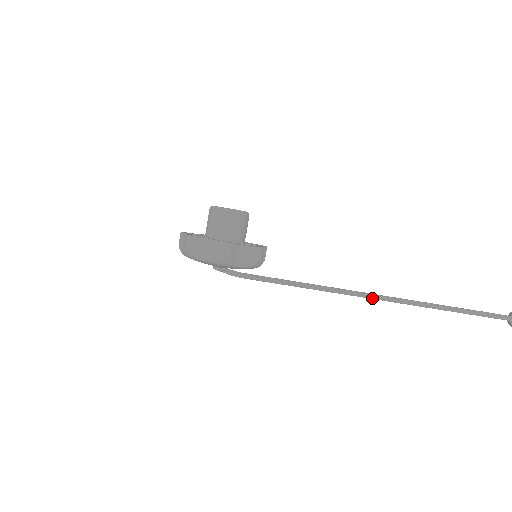
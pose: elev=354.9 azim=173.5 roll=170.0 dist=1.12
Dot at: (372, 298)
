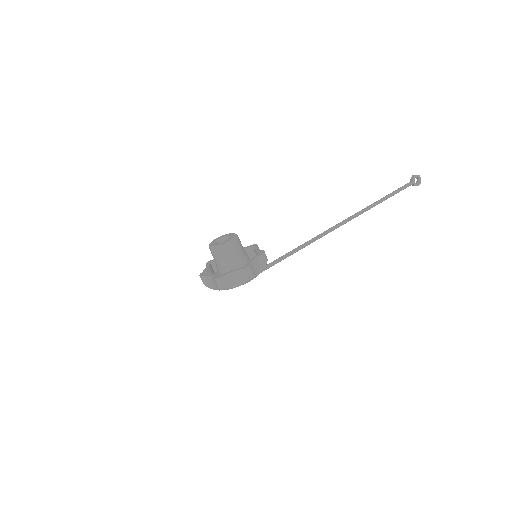
Dot at: occluded
